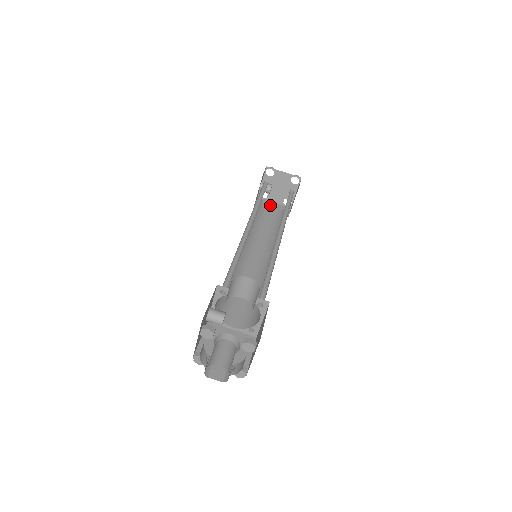
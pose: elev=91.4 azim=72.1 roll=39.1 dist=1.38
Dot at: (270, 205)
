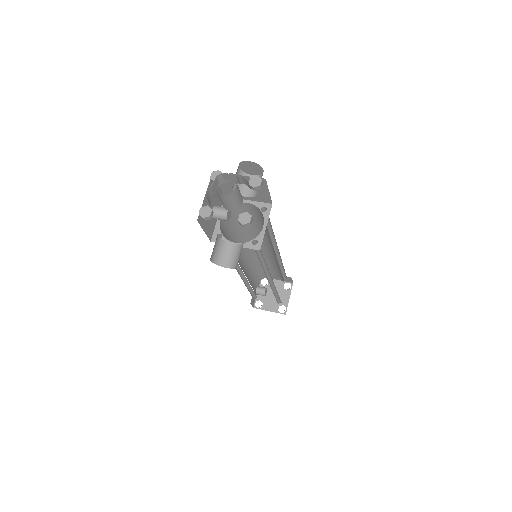
Dot at: occluded
